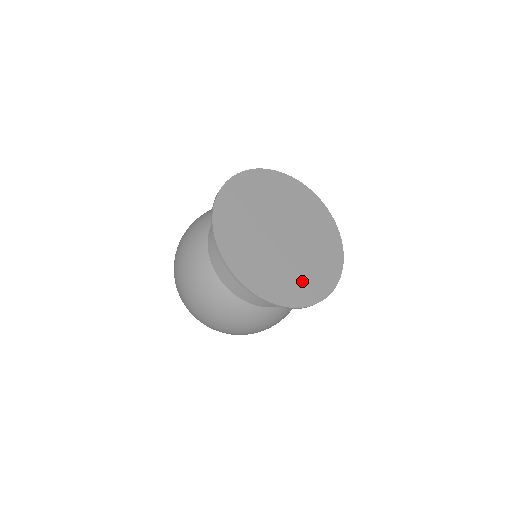
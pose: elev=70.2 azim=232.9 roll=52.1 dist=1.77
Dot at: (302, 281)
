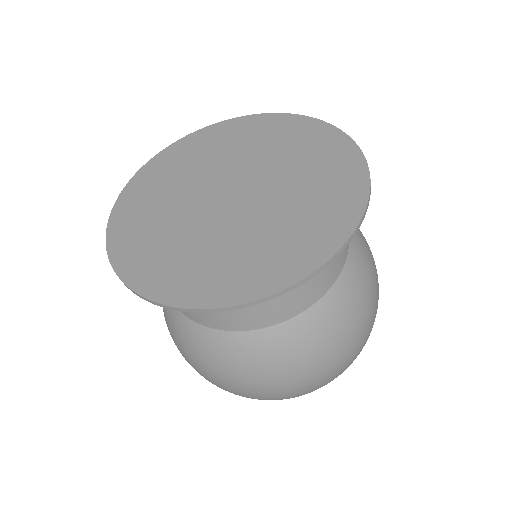
Dot at: (307, 219)
